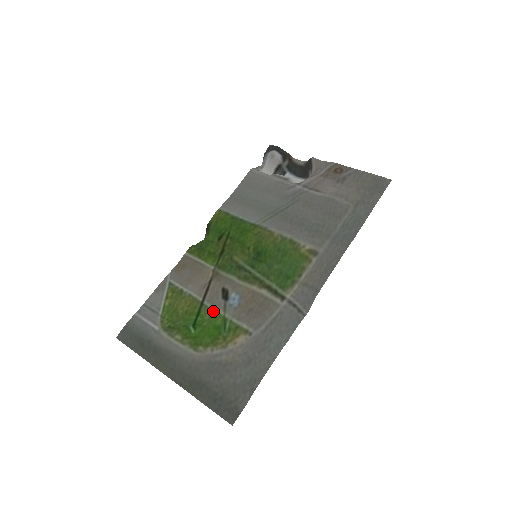
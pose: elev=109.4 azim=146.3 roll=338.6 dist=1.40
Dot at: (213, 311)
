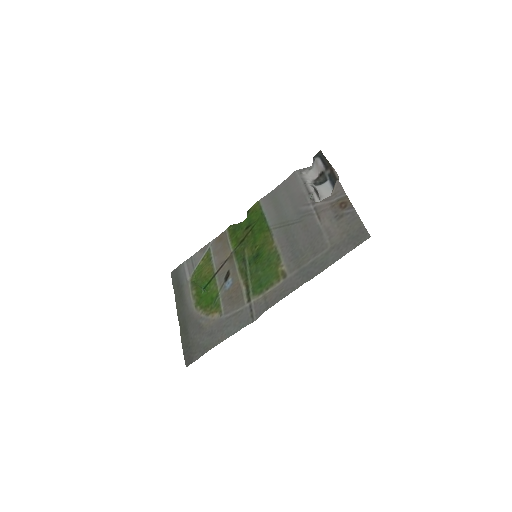
Dot at: (216, 285)
